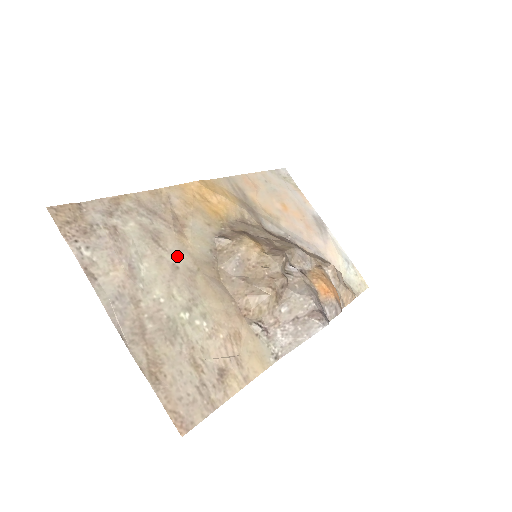
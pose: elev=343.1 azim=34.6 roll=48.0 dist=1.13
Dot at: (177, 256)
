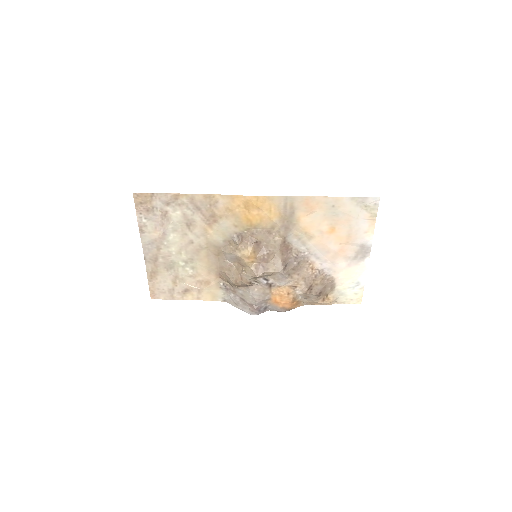
Dot at: (197, 237)
